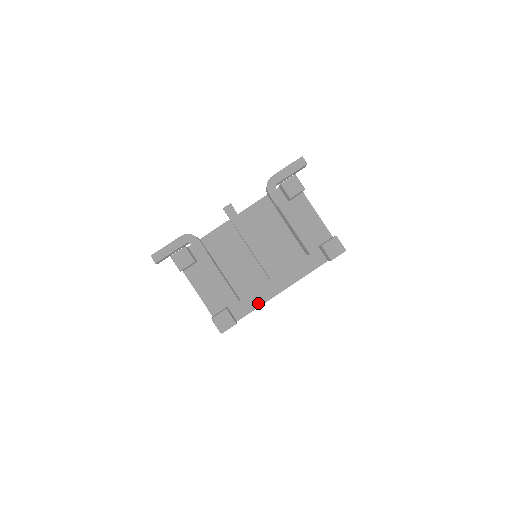
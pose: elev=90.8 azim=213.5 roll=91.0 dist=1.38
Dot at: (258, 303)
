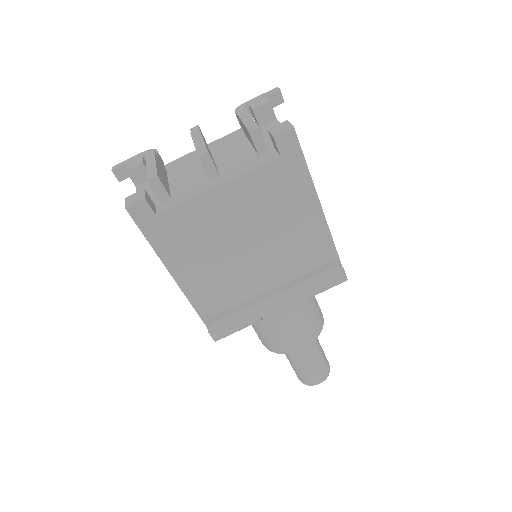
Dot at: (187, 199)
